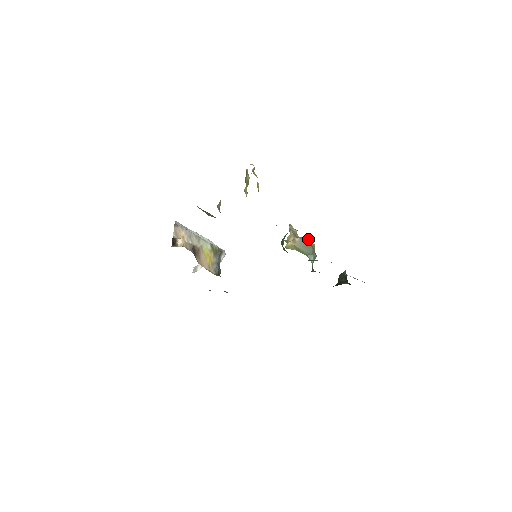
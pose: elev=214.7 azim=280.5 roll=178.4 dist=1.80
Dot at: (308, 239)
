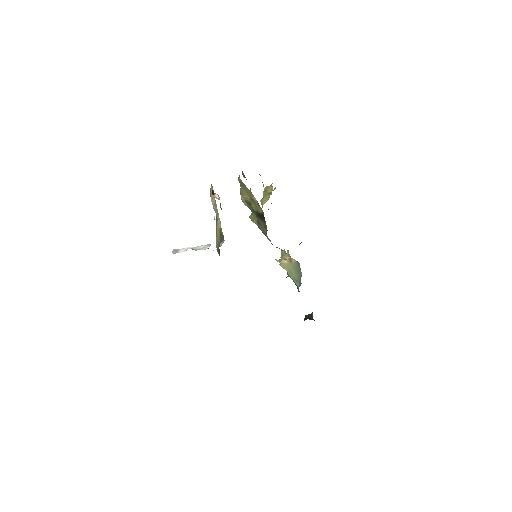
Dot at: occluded
